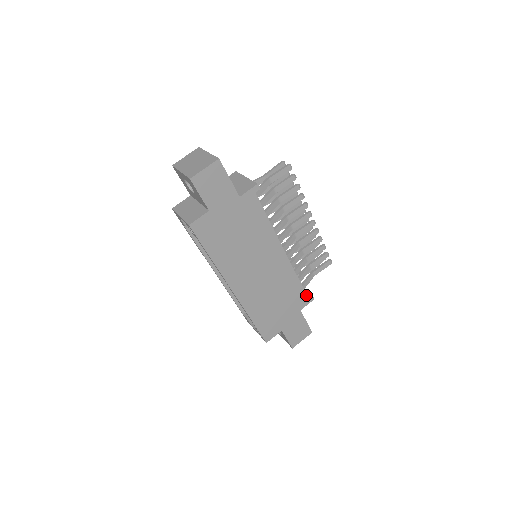
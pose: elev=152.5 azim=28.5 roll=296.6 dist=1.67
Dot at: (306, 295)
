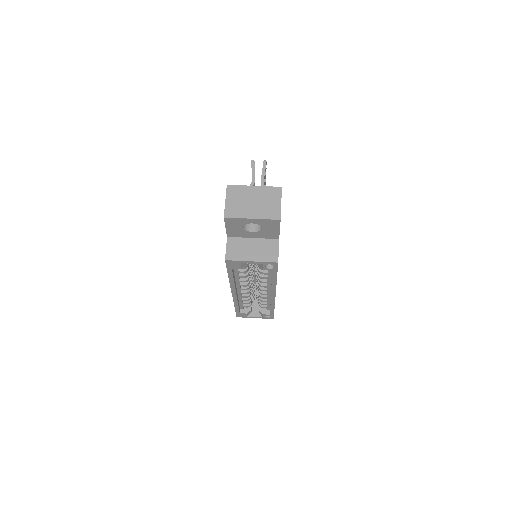
Dot at: occluded
